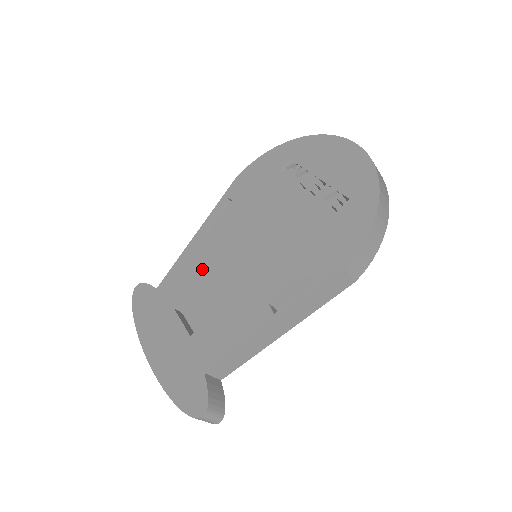
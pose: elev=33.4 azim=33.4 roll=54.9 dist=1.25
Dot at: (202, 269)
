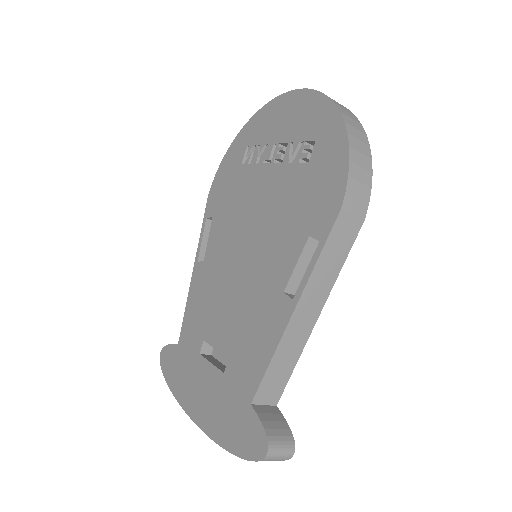
Dot at: (210, 299)
